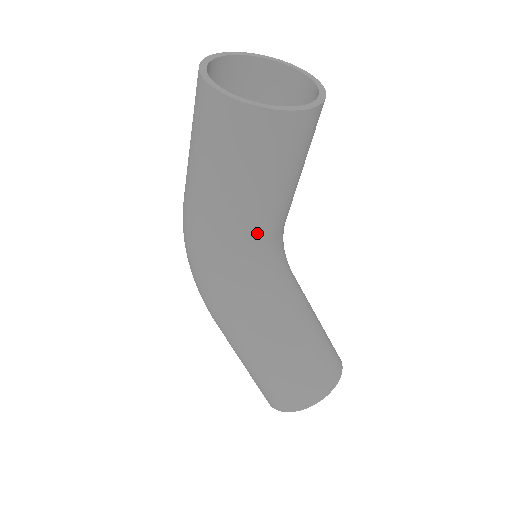
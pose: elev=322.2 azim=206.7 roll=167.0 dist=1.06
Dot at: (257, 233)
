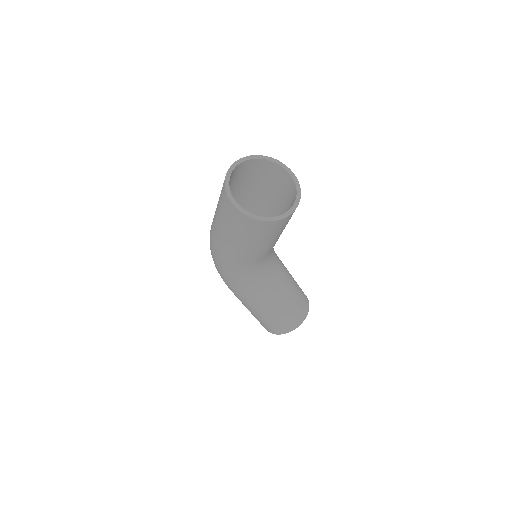
Dot at: (259, 258)
